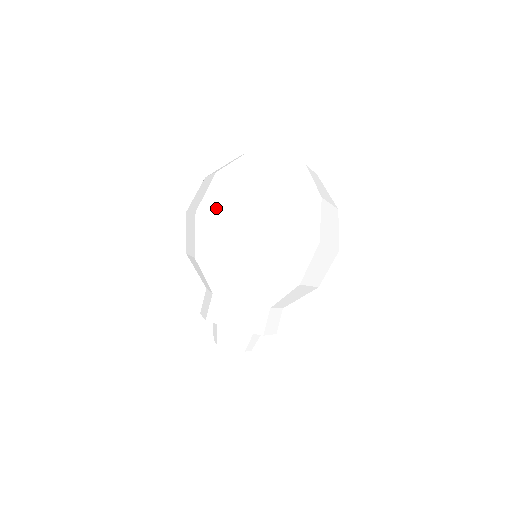
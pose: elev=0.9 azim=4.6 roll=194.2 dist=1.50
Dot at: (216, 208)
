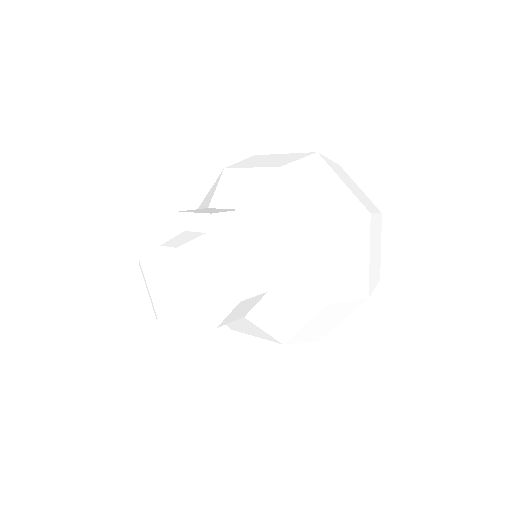
Dot at: (337, 172)
